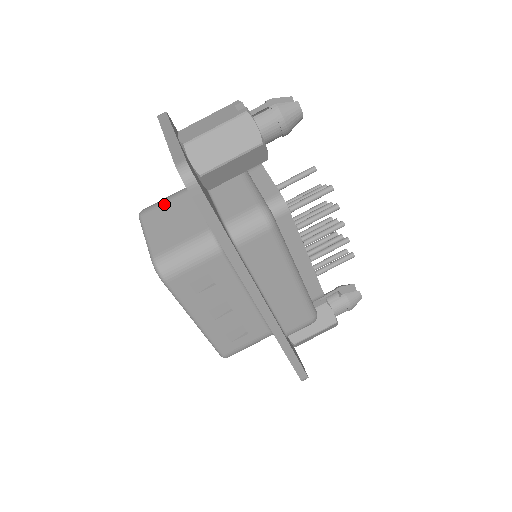
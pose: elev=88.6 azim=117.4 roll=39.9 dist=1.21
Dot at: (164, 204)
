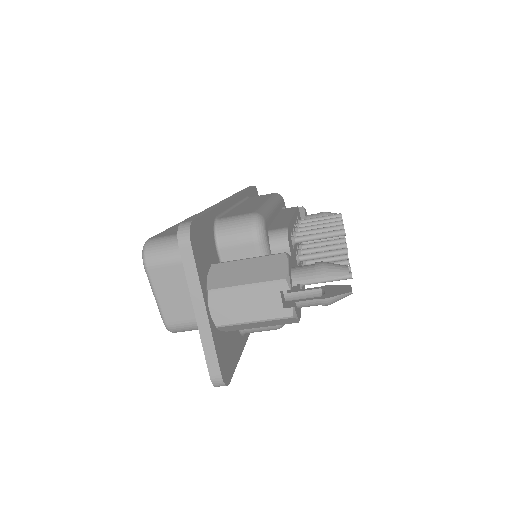
Dot at: (173, 266)
